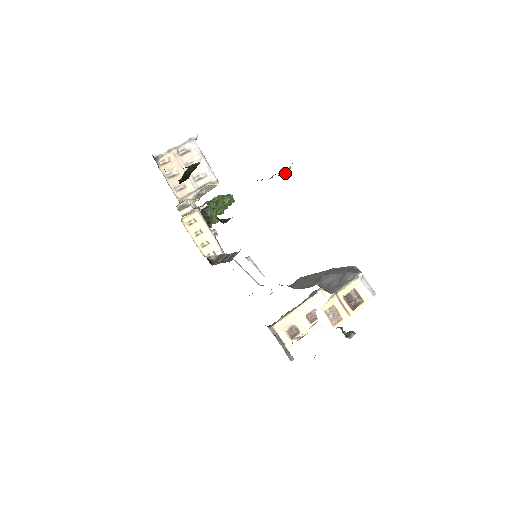
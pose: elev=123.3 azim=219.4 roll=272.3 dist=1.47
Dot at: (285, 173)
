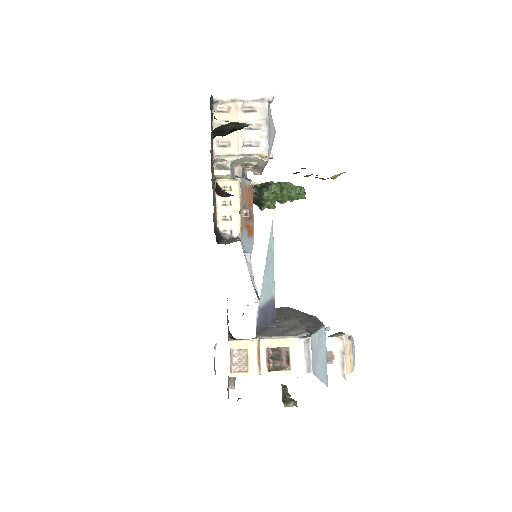
Dot at: occluded
